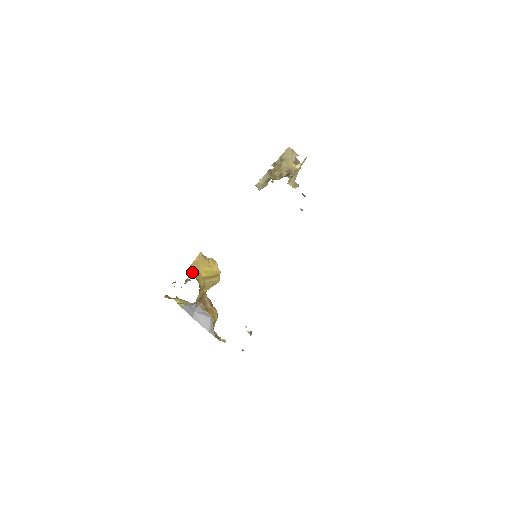
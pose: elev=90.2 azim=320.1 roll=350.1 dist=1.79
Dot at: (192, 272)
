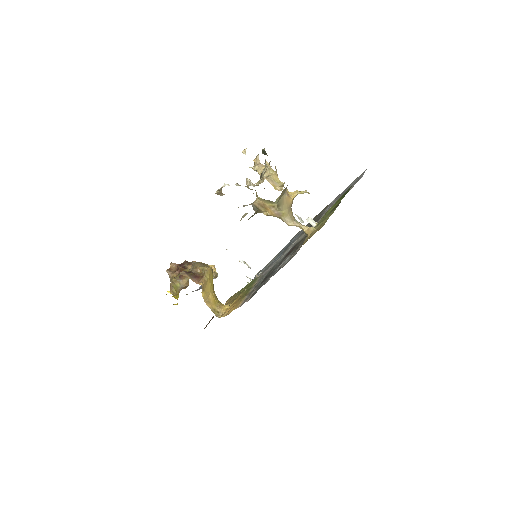
Dot at: (212, 305)
